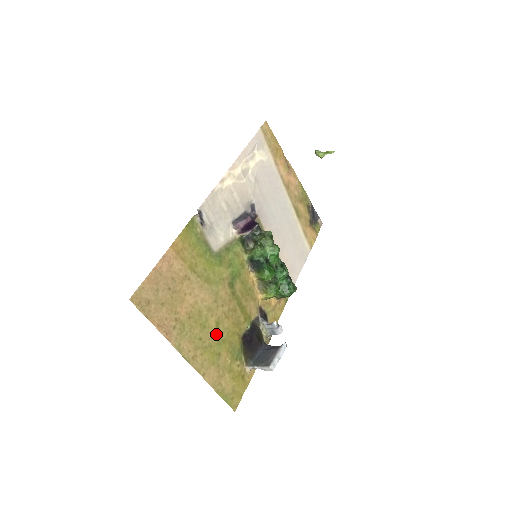
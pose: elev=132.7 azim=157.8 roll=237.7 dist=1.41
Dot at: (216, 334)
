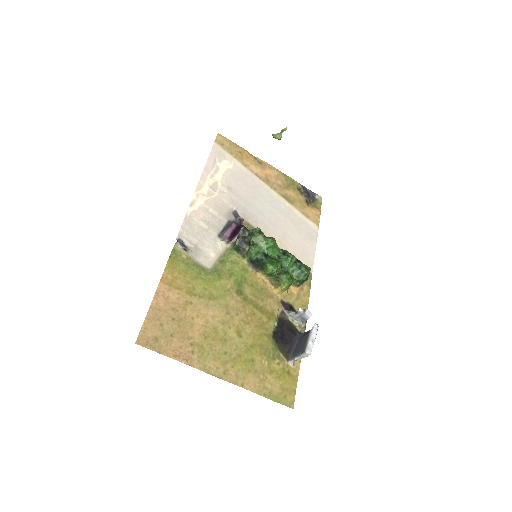
Dot at: (241, 343)
